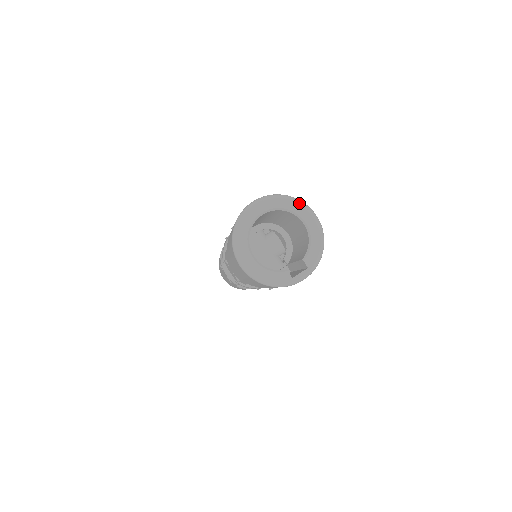
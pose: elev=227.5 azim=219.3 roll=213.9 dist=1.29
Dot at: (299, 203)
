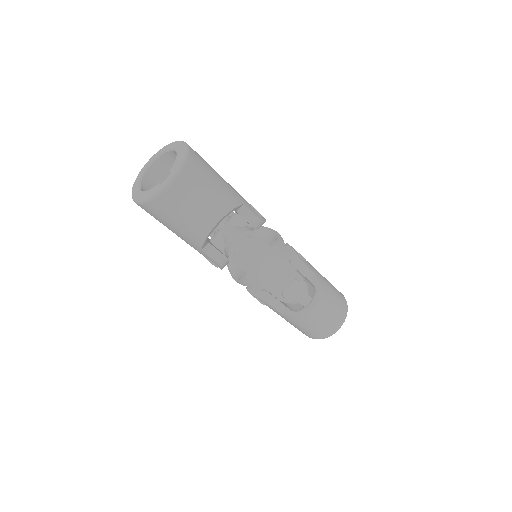
Dot at: (173, 142)
